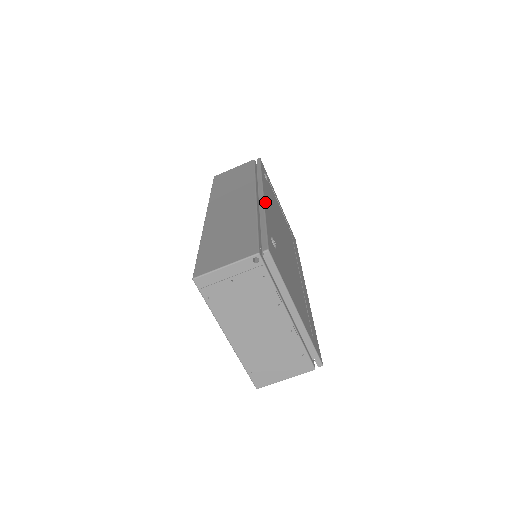
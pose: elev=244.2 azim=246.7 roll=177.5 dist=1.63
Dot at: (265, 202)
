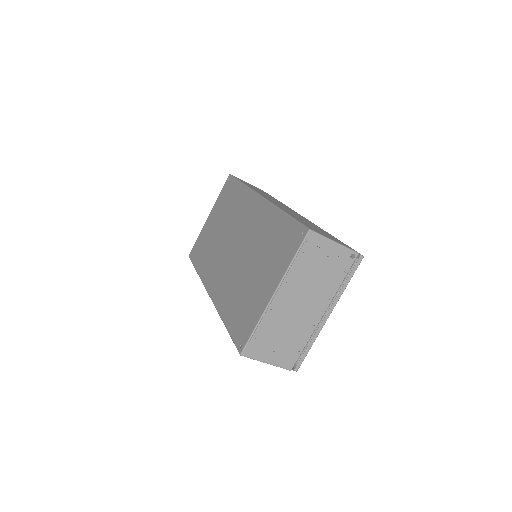
Dot at: occluded
